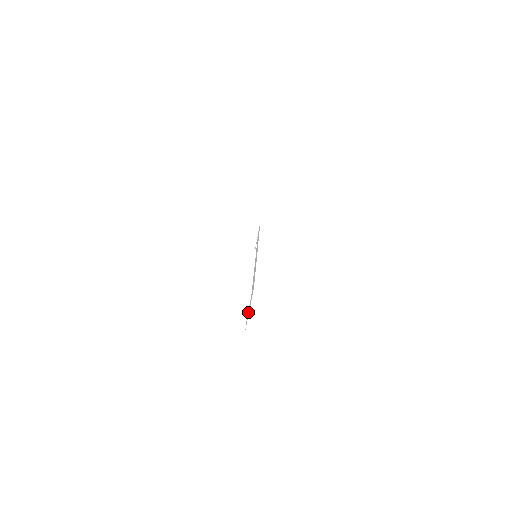
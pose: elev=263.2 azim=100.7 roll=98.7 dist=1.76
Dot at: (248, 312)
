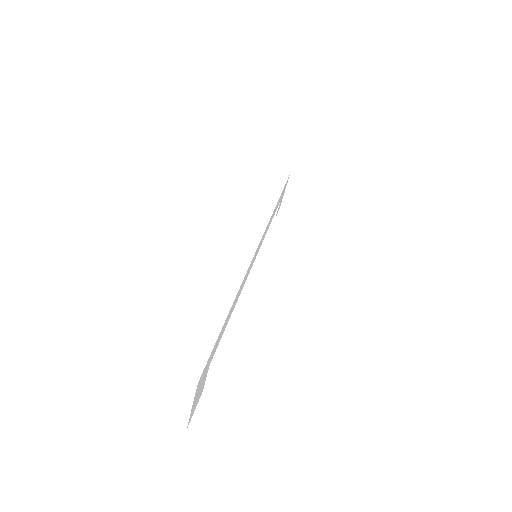
Dot at: (197, 398)
